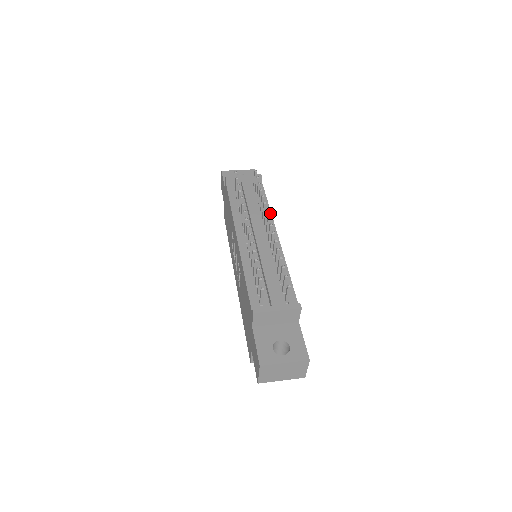
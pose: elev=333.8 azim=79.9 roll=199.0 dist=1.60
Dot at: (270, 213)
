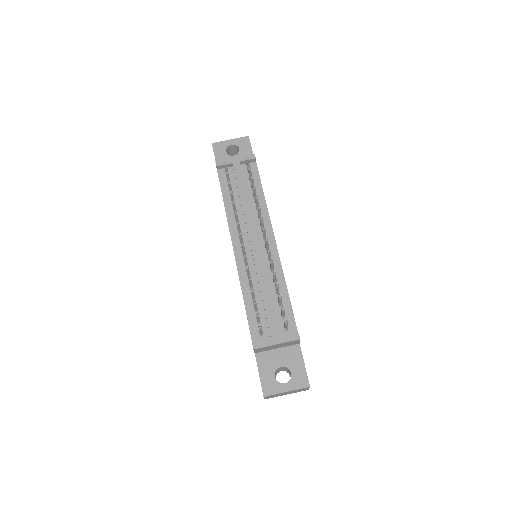
Dot at: (266, 210)
